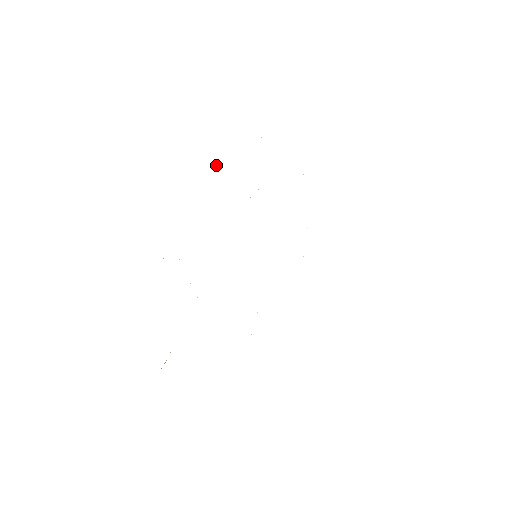
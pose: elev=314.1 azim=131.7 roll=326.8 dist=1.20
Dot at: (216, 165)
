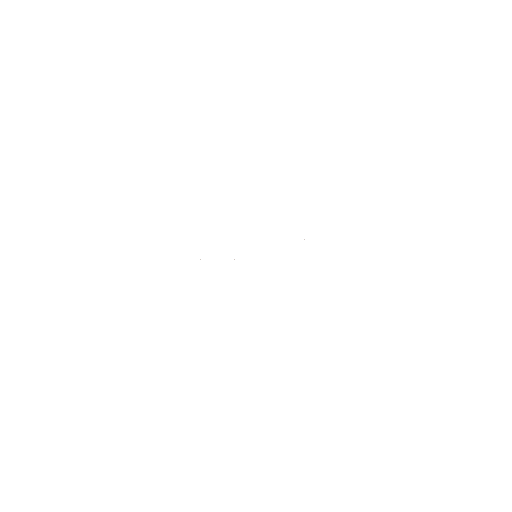
Dot at: occluded
